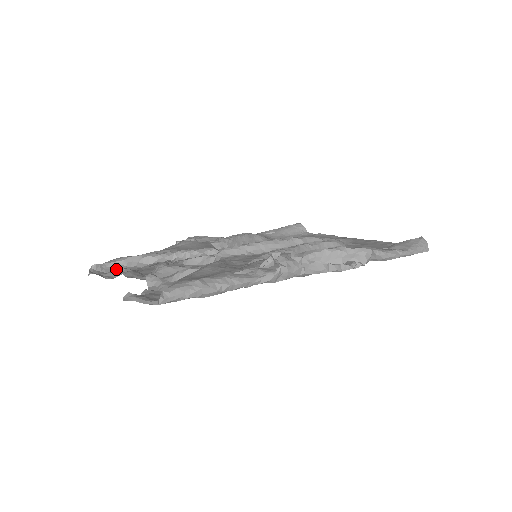
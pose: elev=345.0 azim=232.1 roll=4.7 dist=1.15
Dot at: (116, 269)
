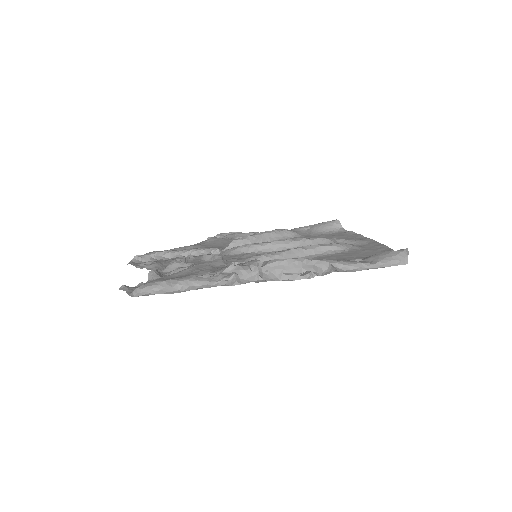
Dot at: occluded
